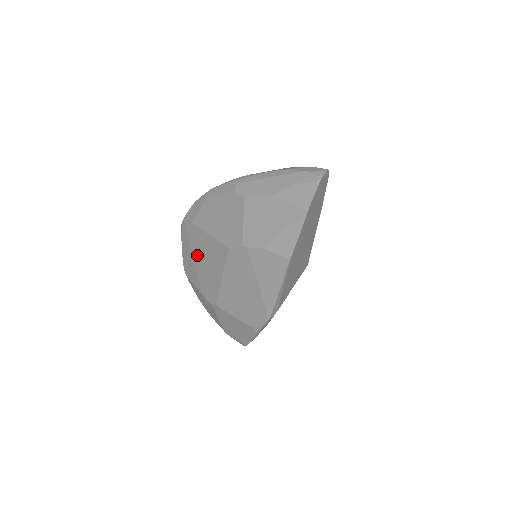
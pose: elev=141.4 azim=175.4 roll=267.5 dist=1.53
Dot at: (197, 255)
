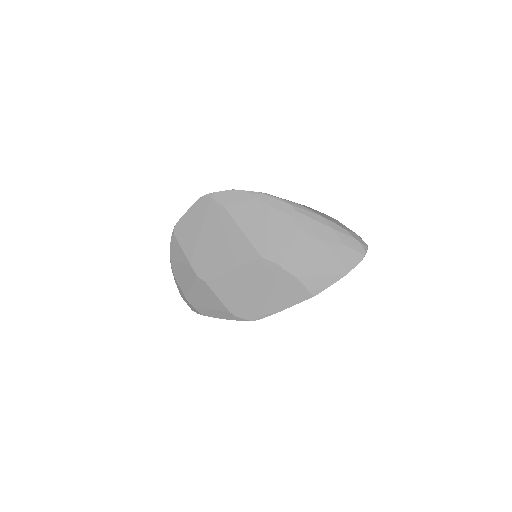
Dot at: (210, 233)
